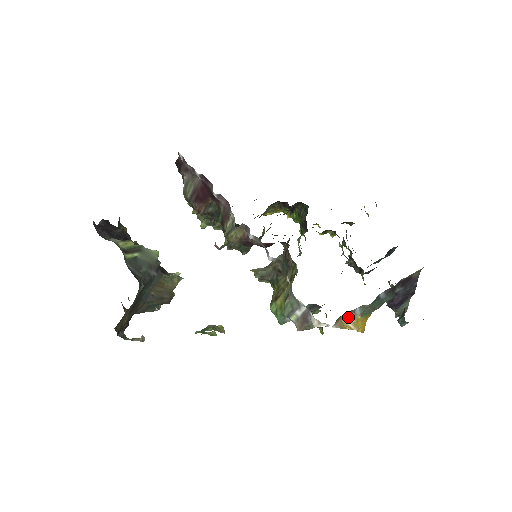
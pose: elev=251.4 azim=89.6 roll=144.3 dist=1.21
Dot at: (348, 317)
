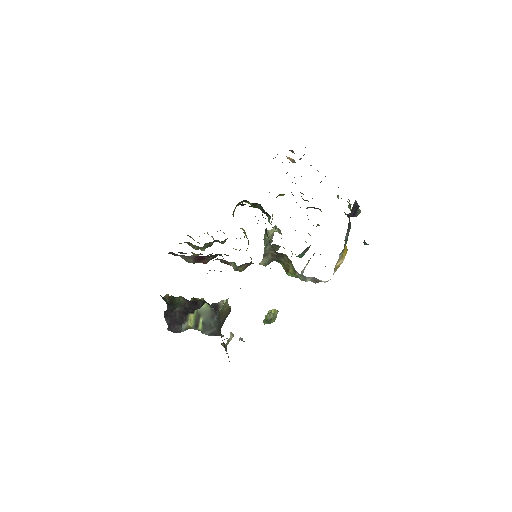
Dot at: (337, 263)
